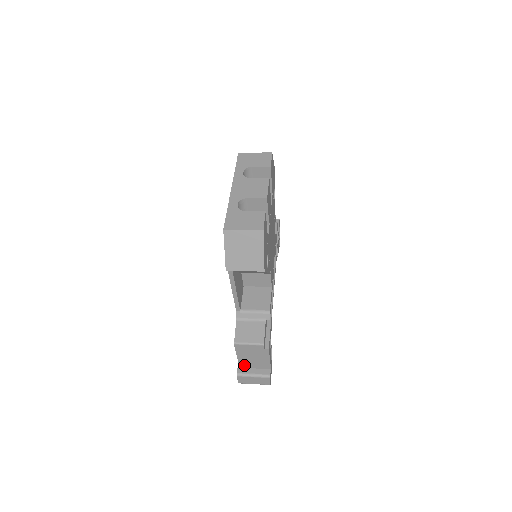
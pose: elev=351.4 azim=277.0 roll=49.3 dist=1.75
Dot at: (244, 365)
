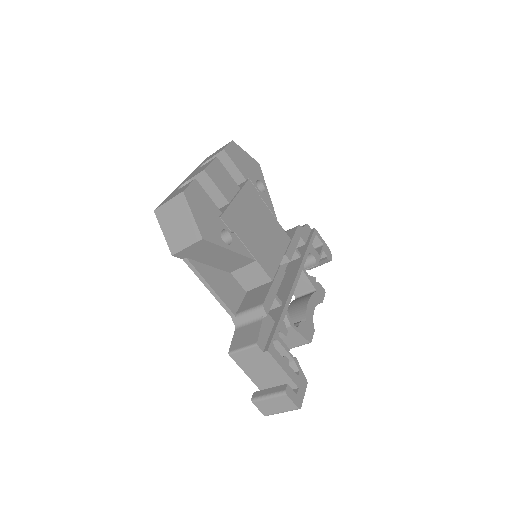
Dot at: occluded
